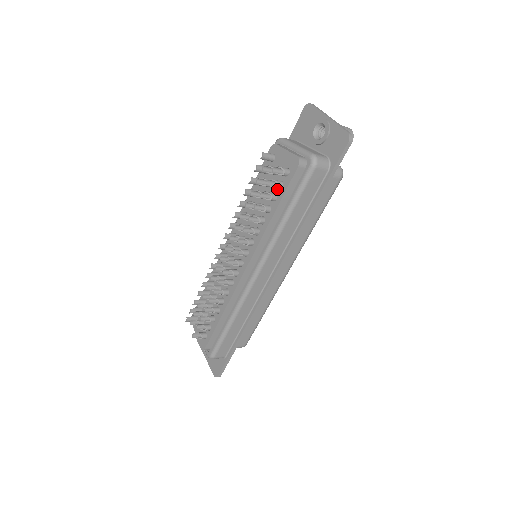
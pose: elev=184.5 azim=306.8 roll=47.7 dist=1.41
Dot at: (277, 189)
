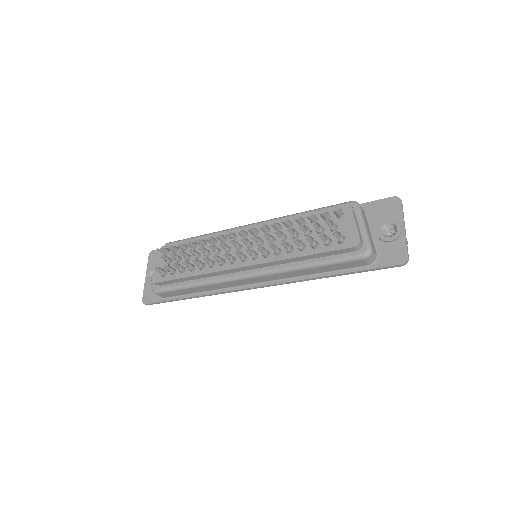
Dot at: (322, 242)
